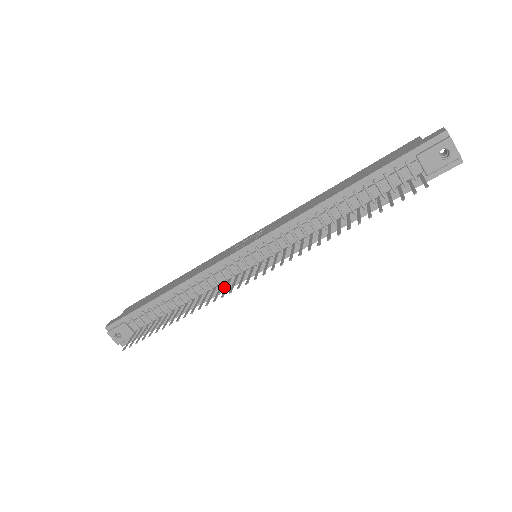
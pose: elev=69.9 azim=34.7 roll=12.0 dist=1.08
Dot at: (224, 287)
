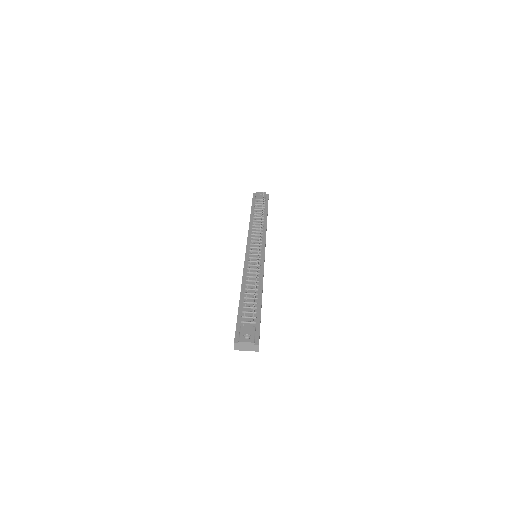
Dot at: (261, 269)
